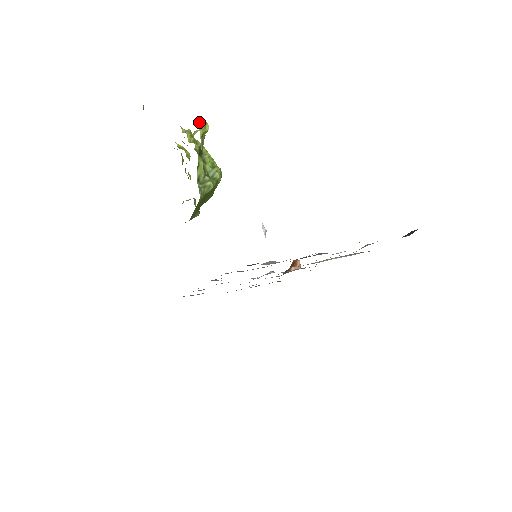
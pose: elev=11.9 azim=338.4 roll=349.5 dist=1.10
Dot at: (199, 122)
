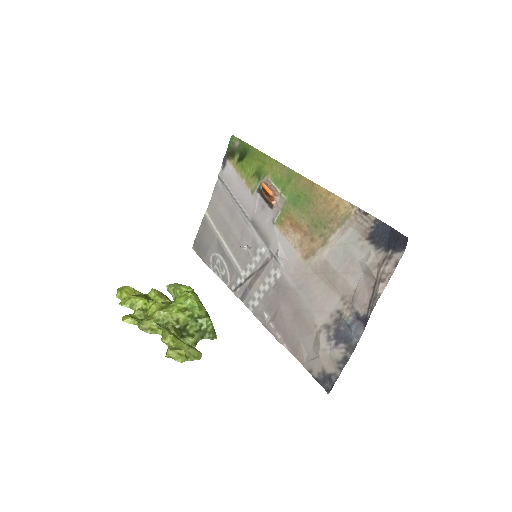
Dot at: (172, 357)
